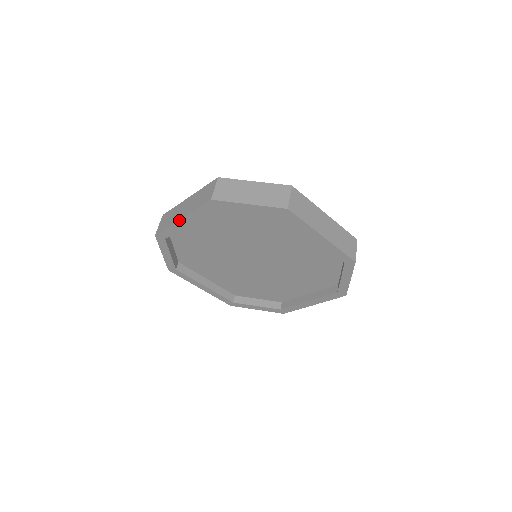
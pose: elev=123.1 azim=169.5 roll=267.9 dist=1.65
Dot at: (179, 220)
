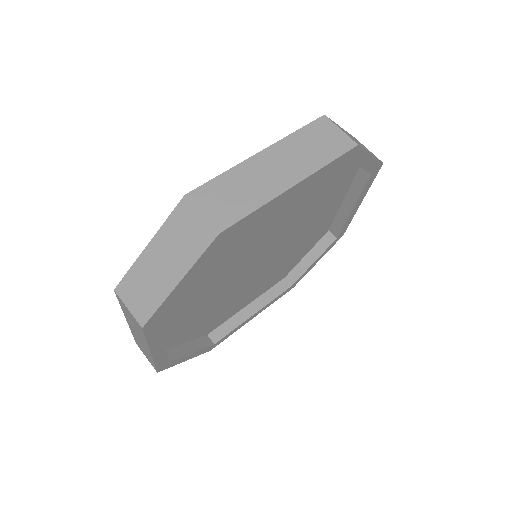
Dot at: (289, 188)
